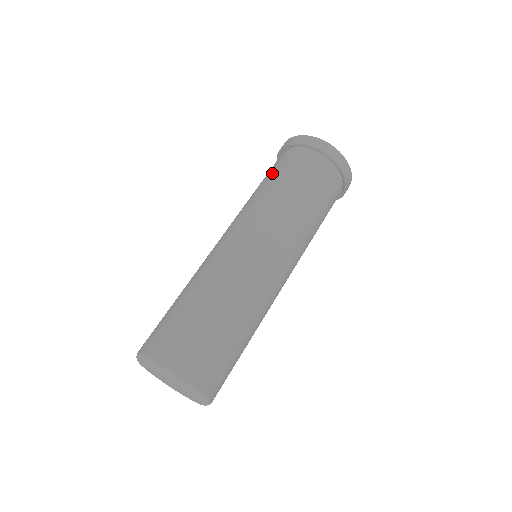
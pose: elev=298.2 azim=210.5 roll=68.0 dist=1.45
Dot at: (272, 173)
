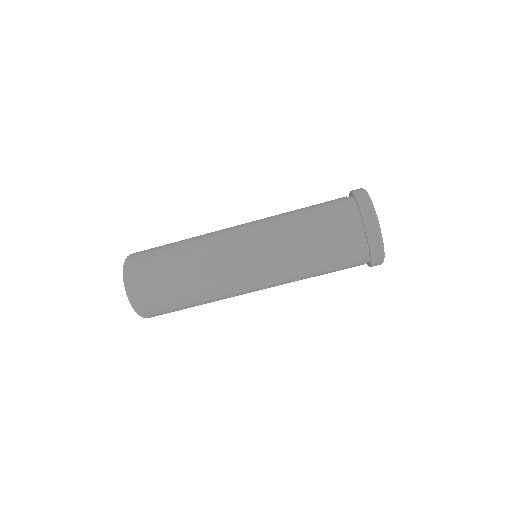
Dot at: (317, 209)
